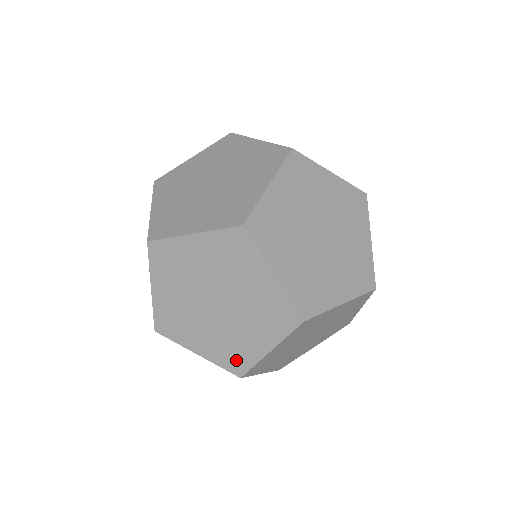
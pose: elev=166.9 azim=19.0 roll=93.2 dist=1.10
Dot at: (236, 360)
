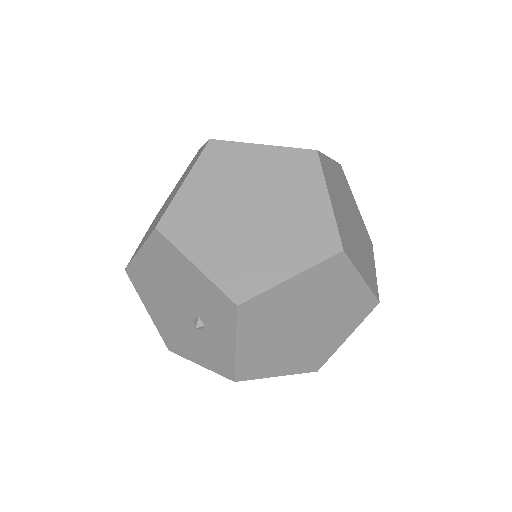
Dot at: (316, 360)
